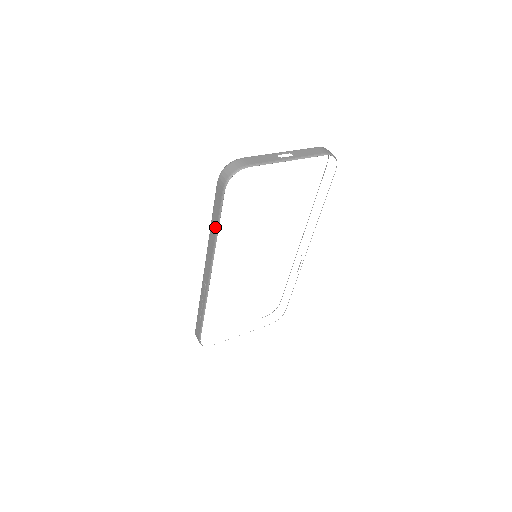
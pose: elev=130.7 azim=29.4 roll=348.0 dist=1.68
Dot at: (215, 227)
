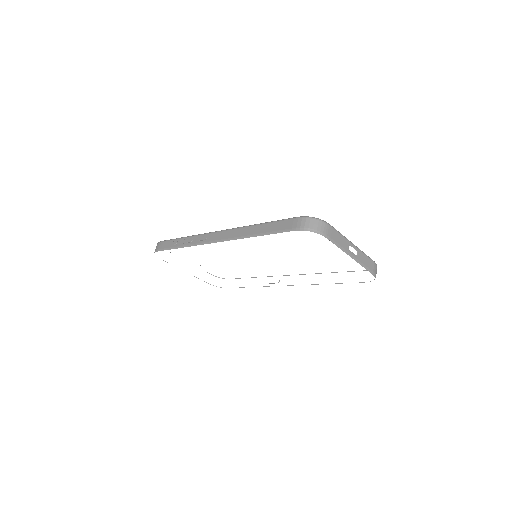
Dot at: (259, 231)
